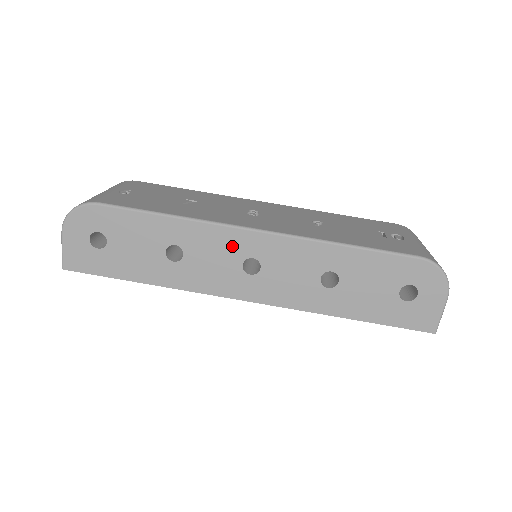
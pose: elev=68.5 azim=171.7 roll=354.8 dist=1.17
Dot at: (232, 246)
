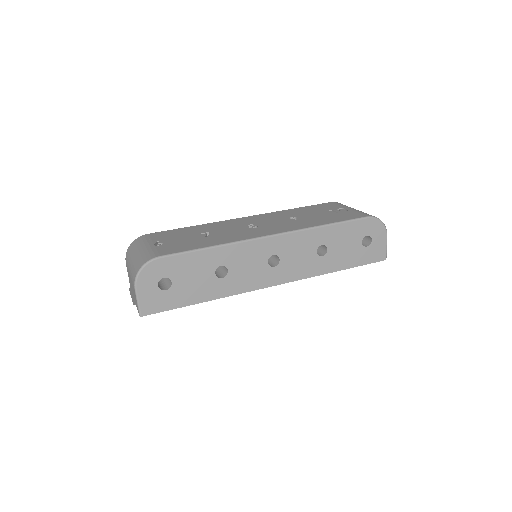
Dot at: (259, 252)
